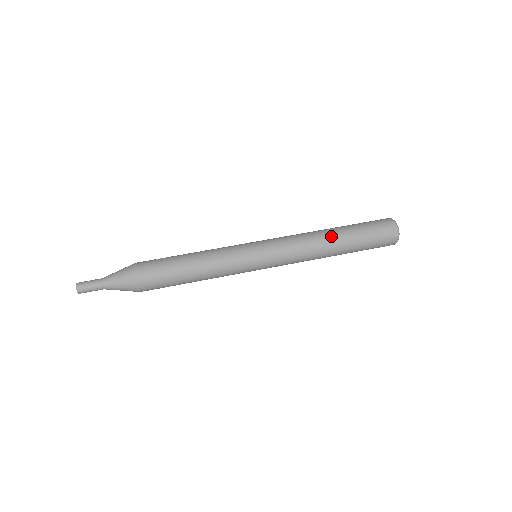
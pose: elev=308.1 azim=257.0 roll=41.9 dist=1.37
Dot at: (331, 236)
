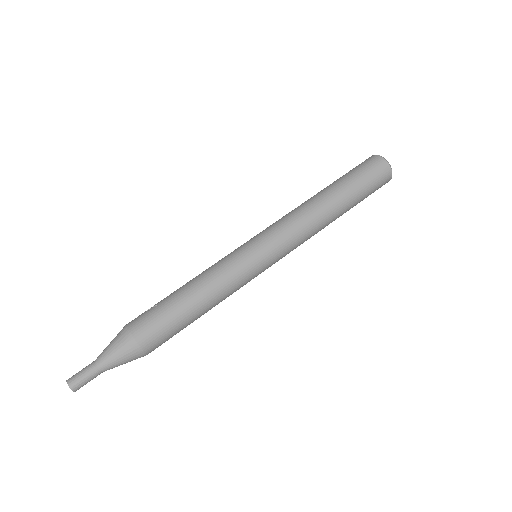
Dot at: (325, 199)
